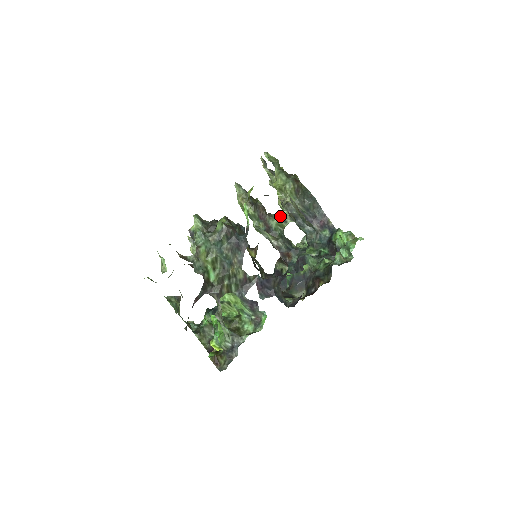
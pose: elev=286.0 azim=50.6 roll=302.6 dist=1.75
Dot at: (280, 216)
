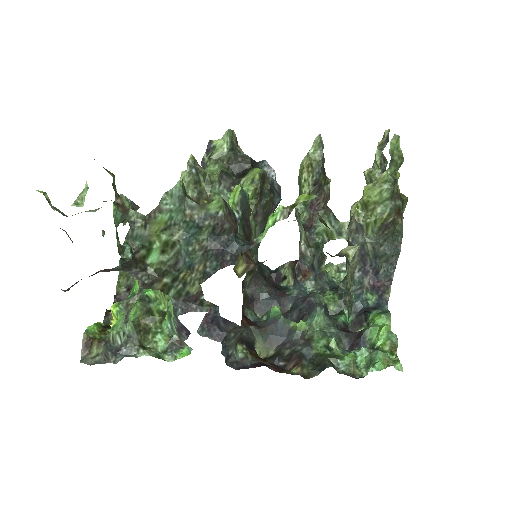
Dot at: (340, 222)
